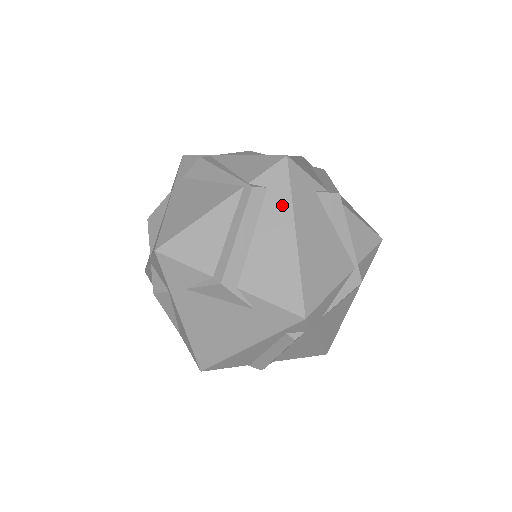
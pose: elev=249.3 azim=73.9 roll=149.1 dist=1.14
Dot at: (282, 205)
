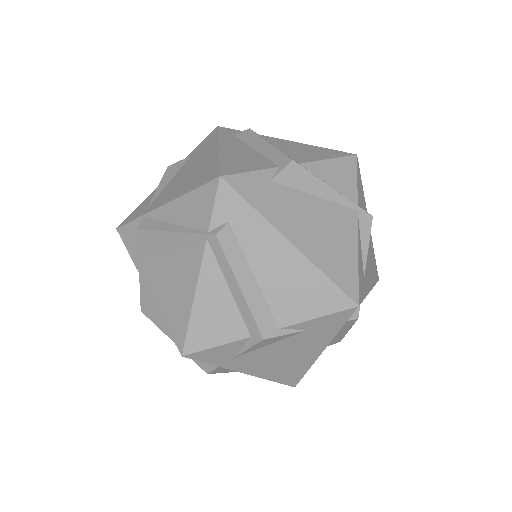
Dot at: (255, 226)
